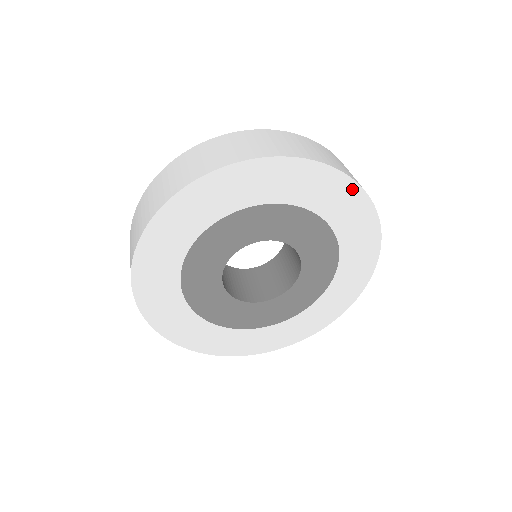
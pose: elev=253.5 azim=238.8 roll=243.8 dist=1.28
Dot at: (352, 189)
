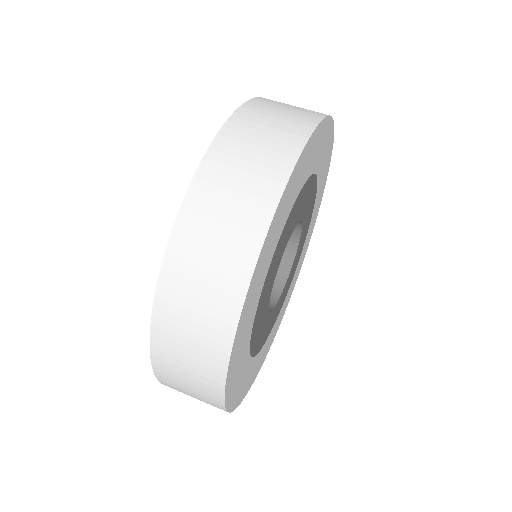
Dot at: (325, 126)
